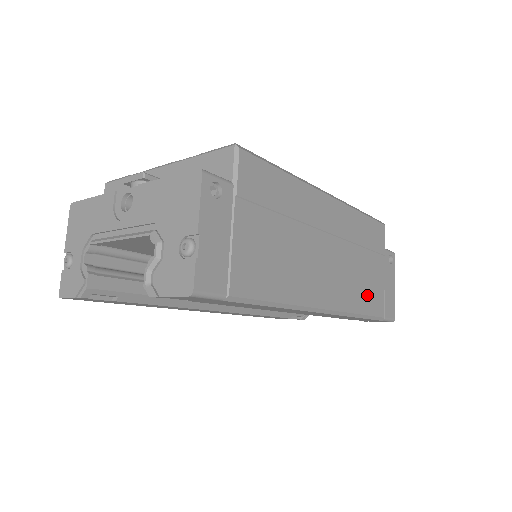
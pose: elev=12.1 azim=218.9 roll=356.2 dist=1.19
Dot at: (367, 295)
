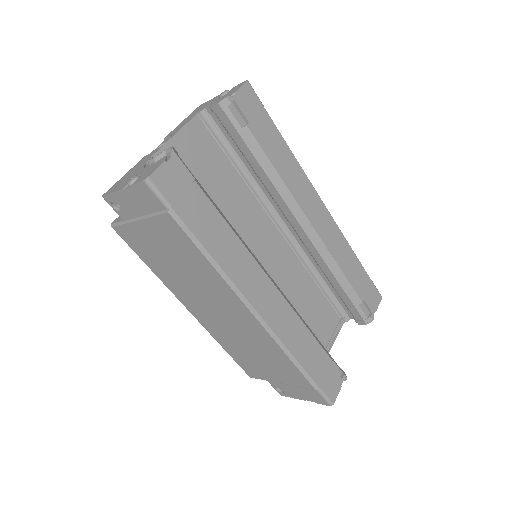
Dot at: occluded
